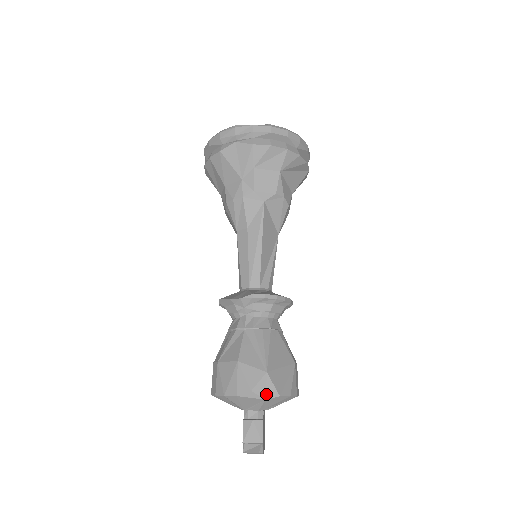
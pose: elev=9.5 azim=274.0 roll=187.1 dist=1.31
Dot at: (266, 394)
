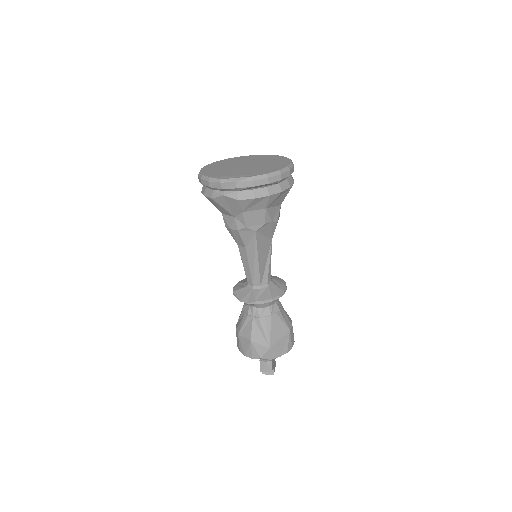
Dot at: (271, 358)
